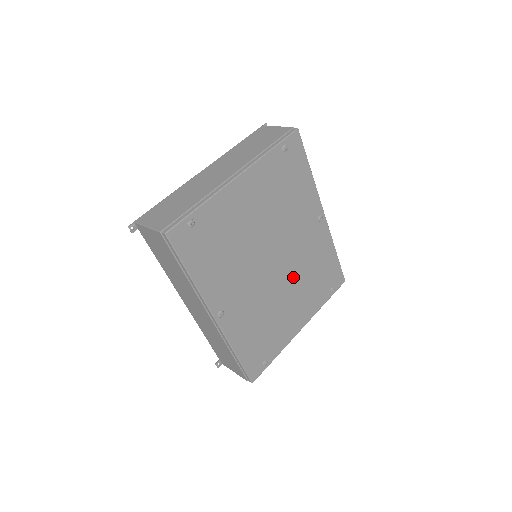
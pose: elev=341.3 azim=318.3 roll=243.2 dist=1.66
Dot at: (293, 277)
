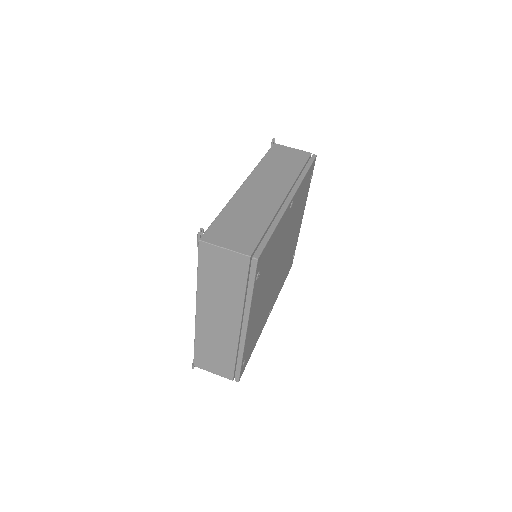
Dot at: (290, 236)
